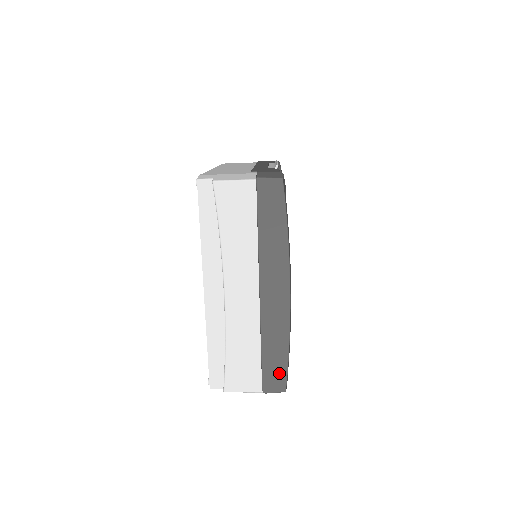
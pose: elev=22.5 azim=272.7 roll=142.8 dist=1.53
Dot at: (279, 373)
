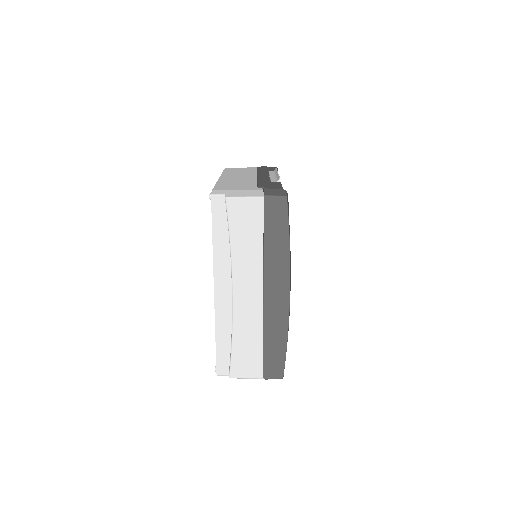
Dot at: (278, 362)
